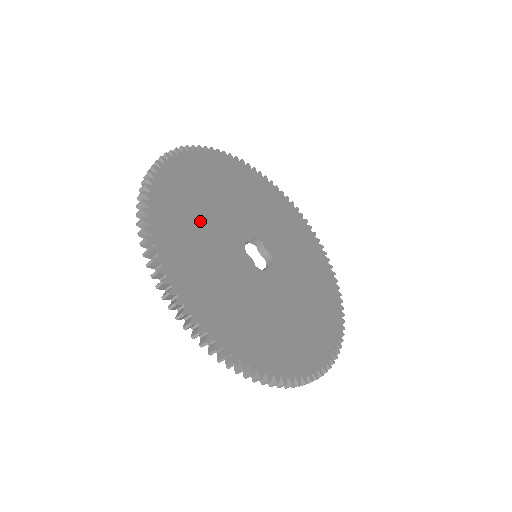
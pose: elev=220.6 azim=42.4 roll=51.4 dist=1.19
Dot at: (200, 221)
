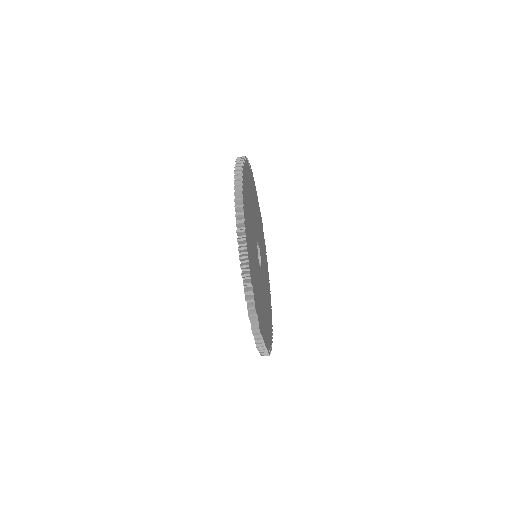
Dot at: occluded
